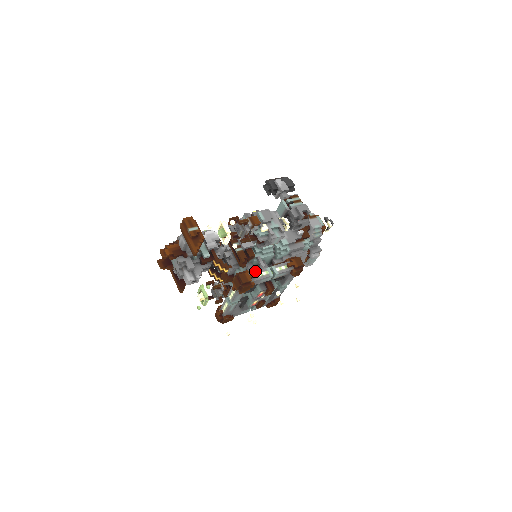
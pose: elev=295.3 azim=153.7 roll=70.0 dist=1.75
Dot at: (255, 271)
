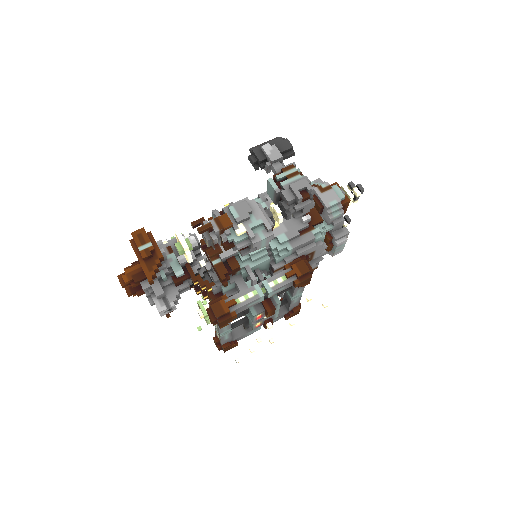
Dot at: (237, 294)
